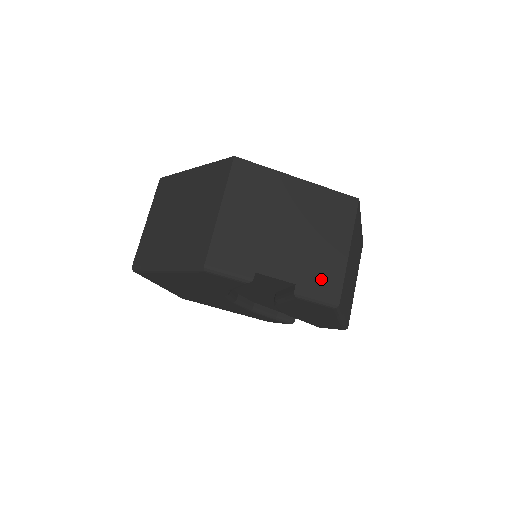
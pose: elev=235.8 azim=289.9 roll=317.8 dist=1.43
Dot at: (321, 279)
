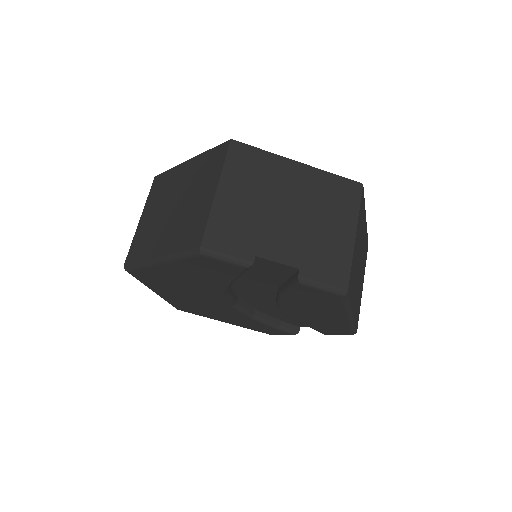
Dot at: (327, 264)
